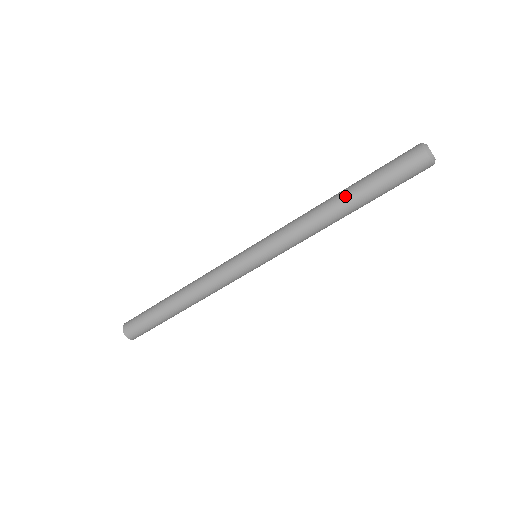
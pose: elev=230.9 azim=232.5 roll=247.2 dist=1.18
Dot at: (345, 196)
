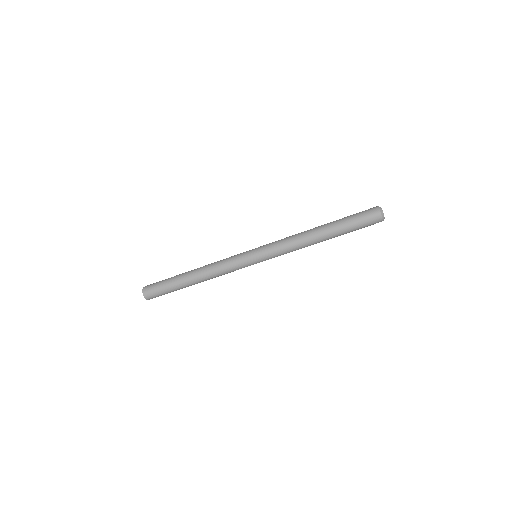
Dot at: (327, 233)
